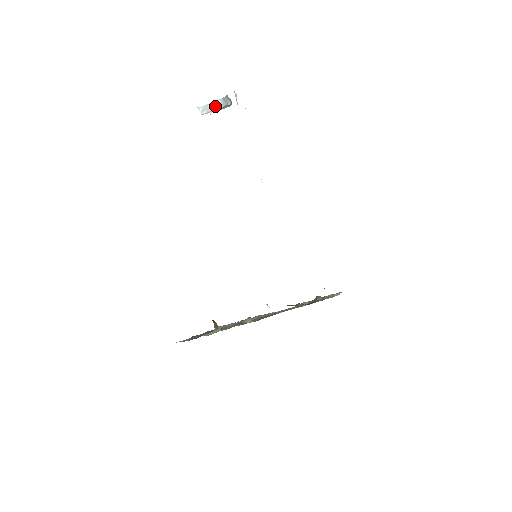
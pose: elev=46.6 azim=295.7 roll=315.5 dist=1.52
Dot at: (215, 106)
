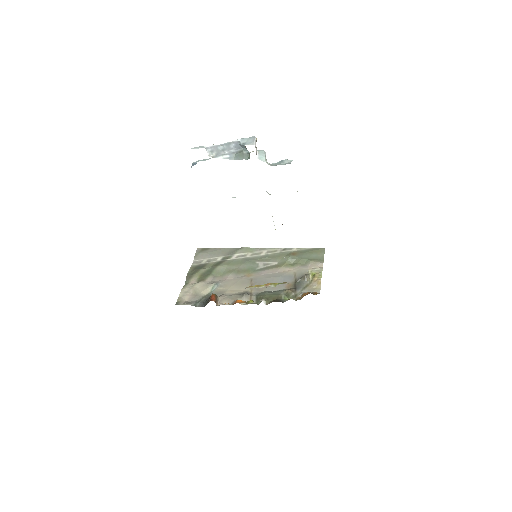
Dot at: (227, 148)
